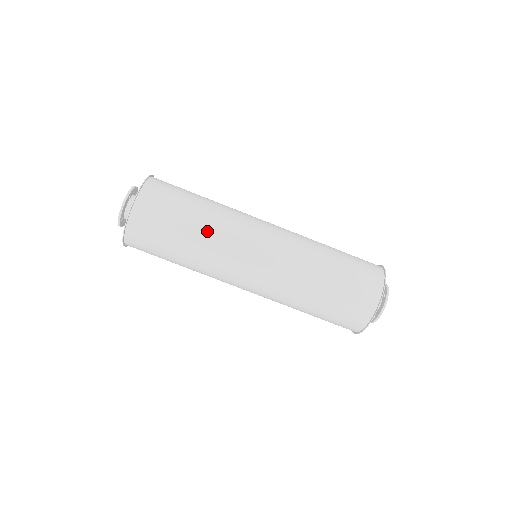
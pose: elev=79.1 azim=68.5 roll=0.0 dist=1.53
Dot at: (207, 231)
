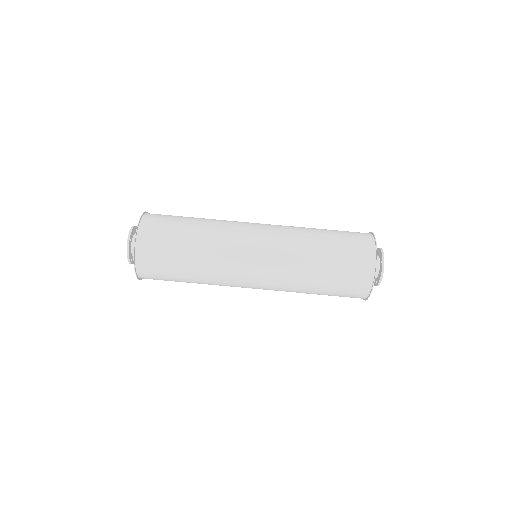
Dot at: (211, 219)
